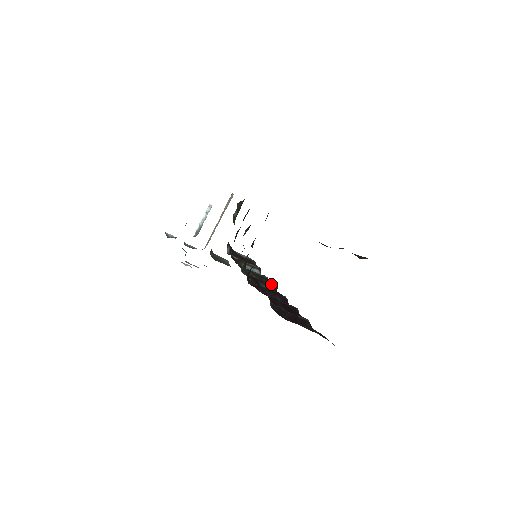
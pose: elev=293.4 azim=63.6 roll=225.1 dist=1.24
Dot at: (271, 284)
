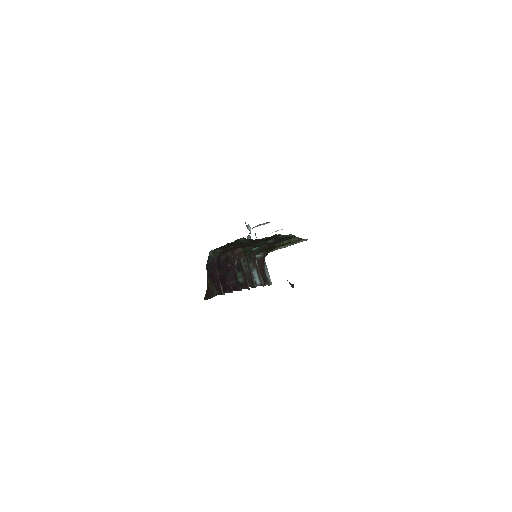
Dot at: occluded
